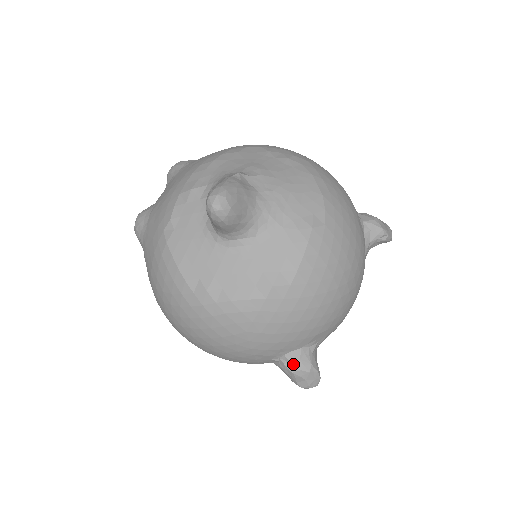
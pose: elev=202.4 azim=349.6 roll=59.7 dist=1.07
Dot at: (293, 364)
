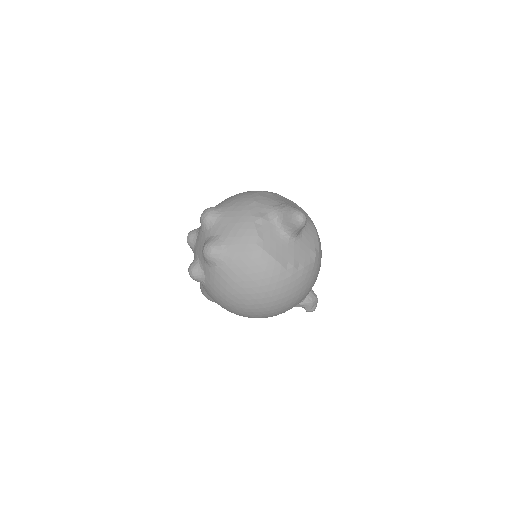
Dot at: (312, 298)
